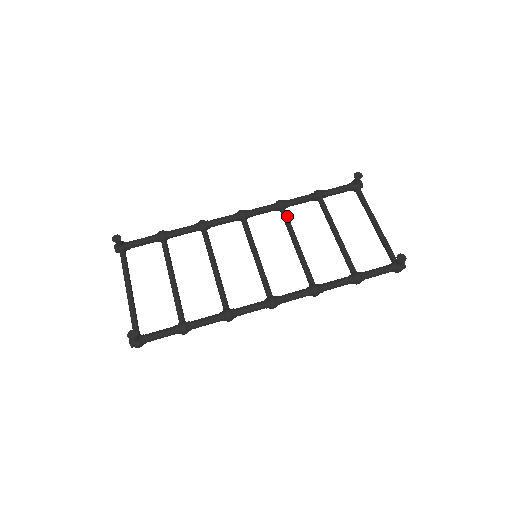
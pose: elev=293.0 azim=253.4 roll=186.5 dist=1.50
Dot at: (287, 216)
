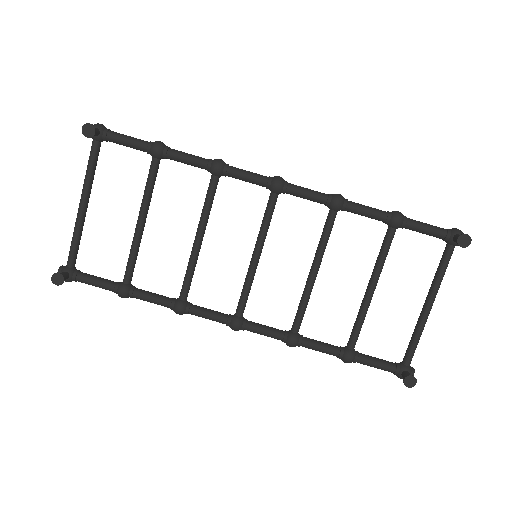
Dot at: (331, 226)
